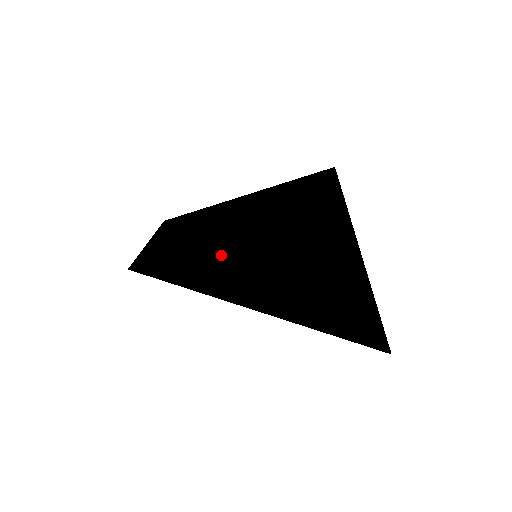
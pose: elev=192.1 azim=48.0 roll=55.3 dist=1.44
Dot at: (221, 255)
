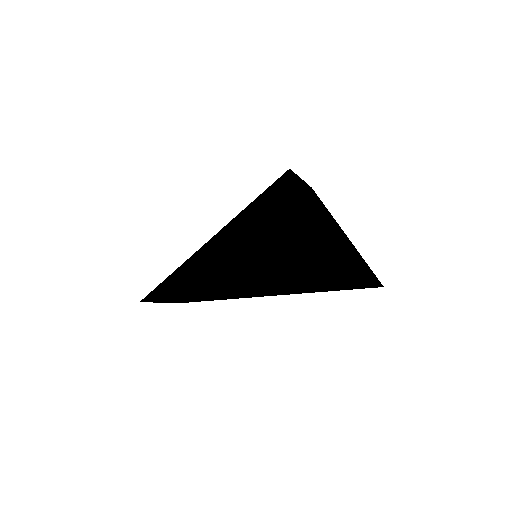
Dot at: (228, 231)
